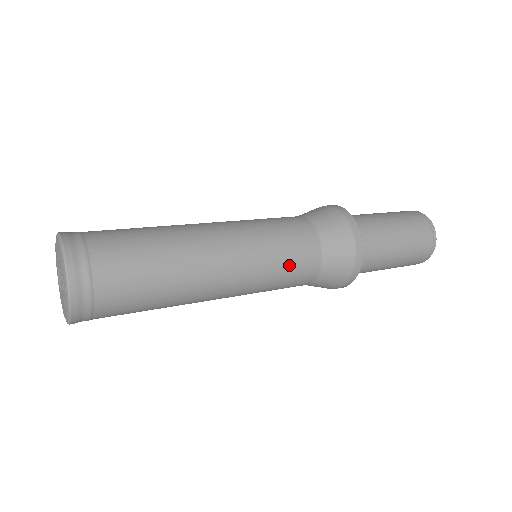
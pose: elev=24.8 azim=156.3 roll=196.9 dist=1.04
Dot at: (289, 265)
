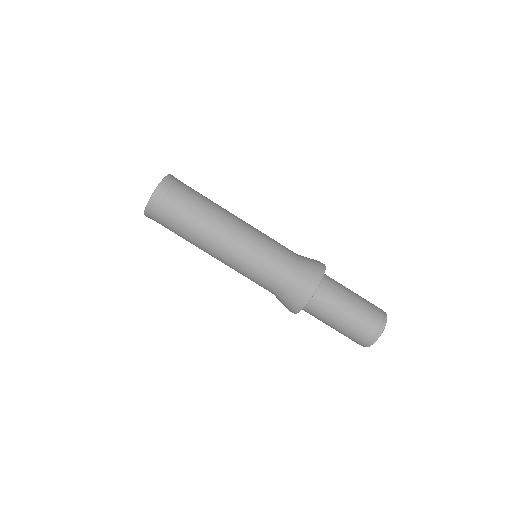
Dot at: (275, 248)
